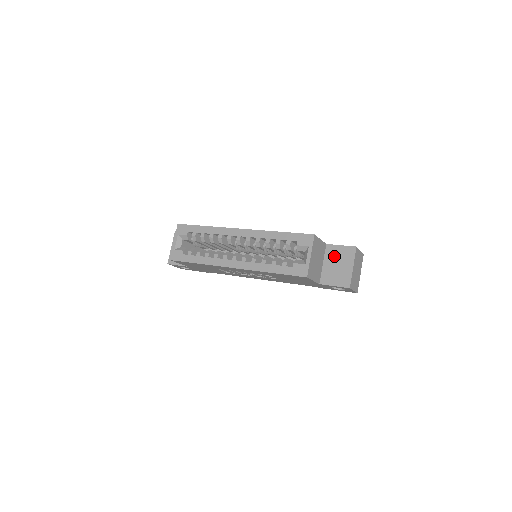
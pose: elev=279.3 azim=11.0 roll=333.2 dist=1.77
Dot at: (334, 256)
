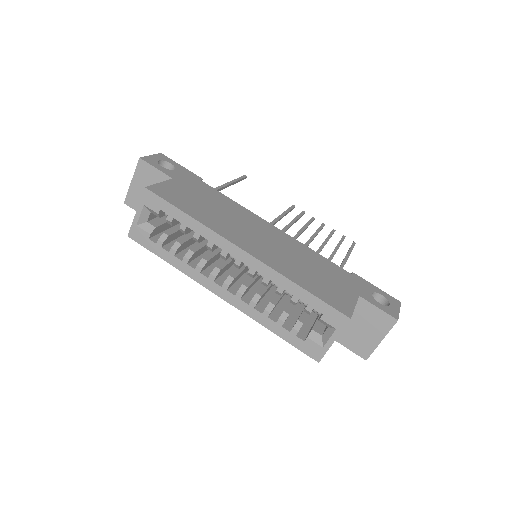
Dot at: (363, 316)
